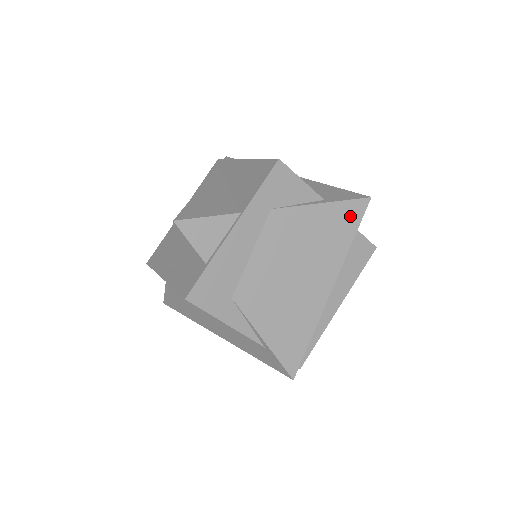
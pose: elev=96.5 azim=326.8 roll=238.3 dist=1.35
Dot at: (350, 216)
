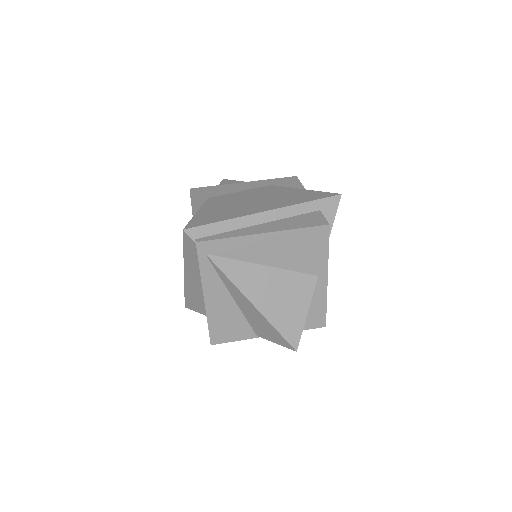
Dot at: (317, 196)
